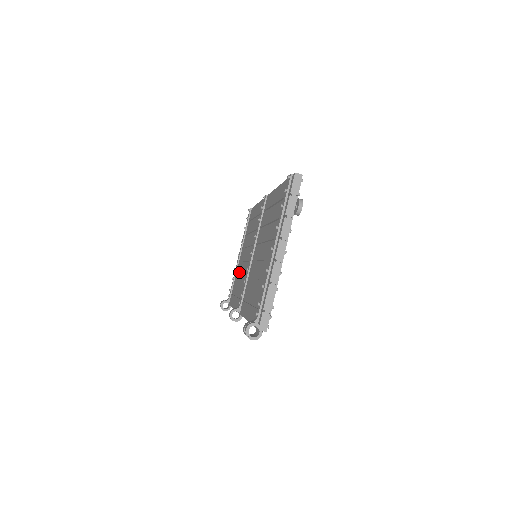
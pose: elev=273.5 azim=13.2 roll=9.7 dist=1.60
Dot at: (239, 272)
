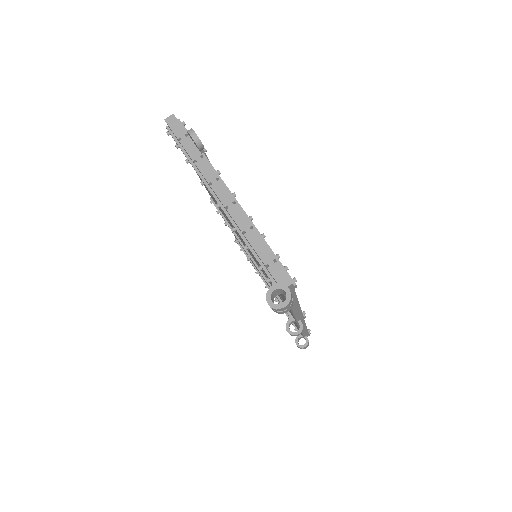
Dot at: occluded
